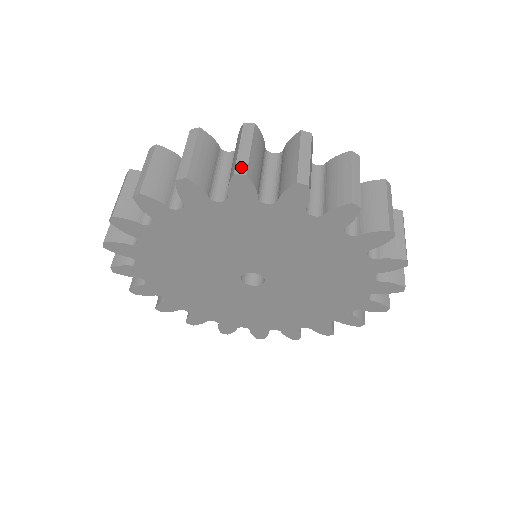
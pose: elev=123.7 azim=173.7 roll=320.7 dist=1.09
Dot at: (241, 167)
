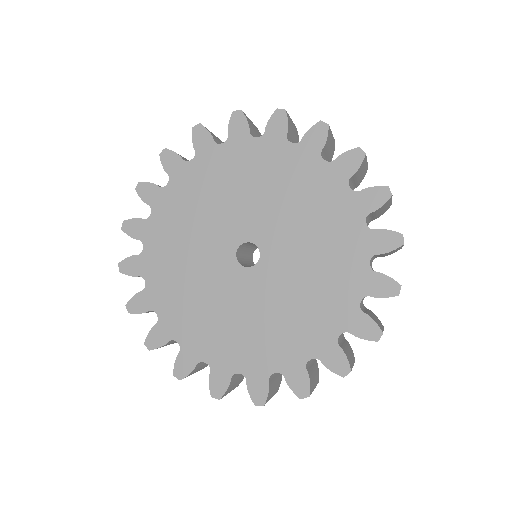
Dot at: occluded
